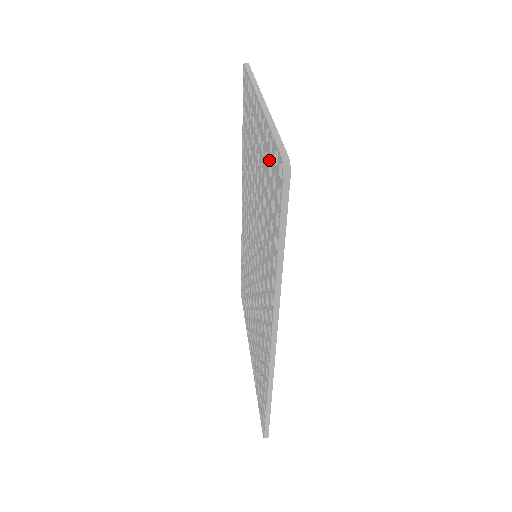
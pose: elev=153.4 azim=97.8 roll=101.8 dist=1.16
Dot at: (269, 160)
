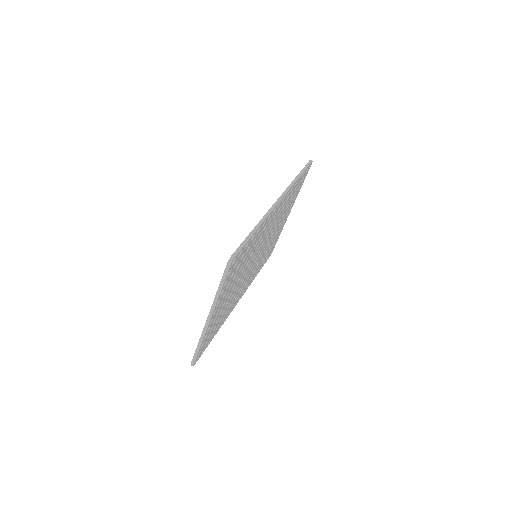
Dot at: occluded
